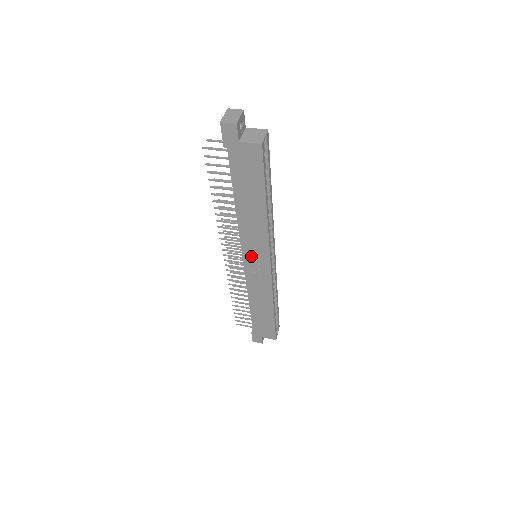
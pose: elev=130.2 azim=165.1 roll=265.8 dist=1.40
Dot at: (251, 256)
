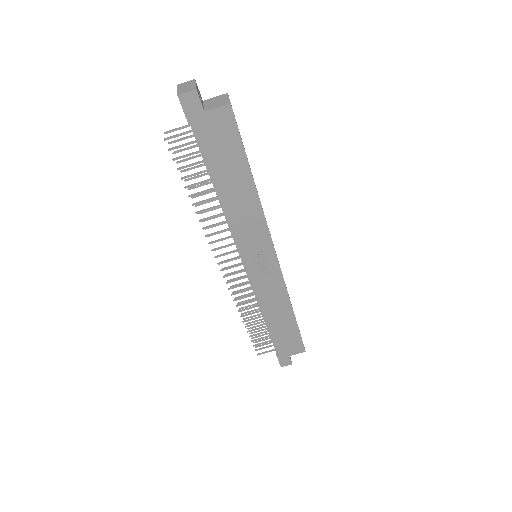
Dot at: (253, 255)
